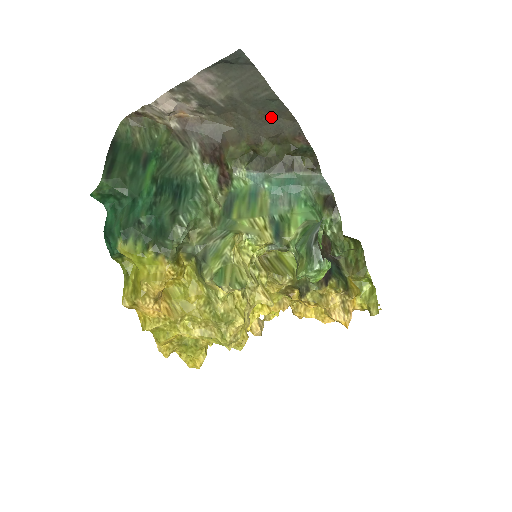
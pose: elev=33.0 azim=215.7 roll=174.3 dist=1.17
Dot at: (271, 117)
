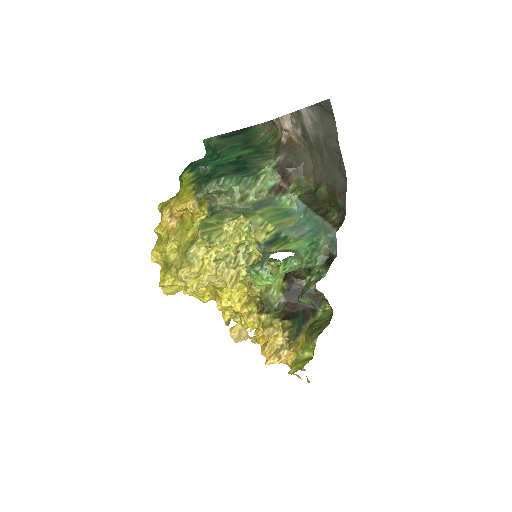
Dot at: (335, 168)
